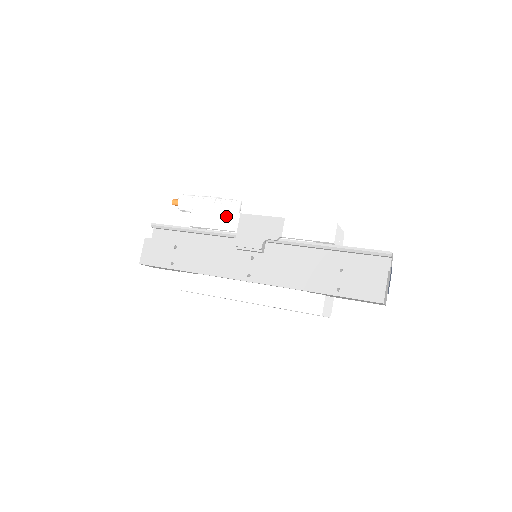
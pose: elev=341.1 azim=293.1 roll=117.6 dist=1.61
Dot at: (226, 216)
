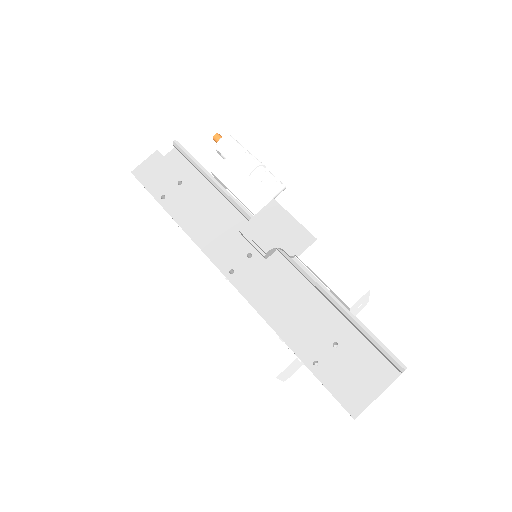
Dot at: (256, 190)
